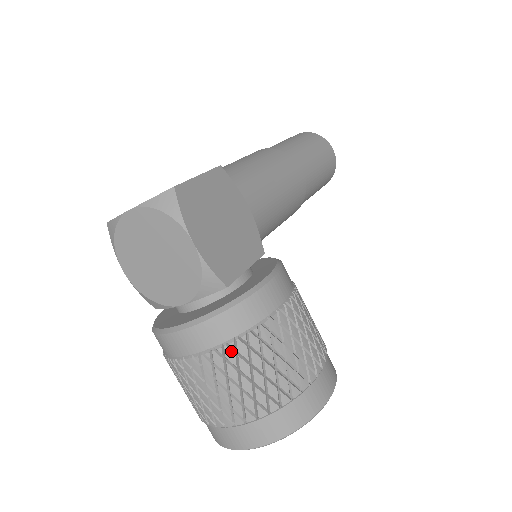
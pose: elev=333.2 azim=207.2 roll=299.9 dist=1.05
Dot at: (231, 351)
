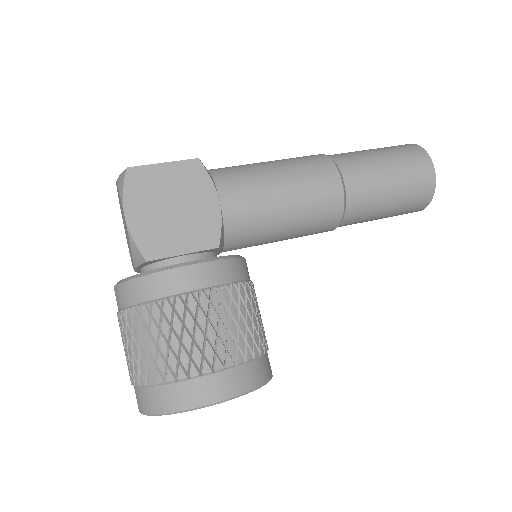
Dot at: (130, 316)
